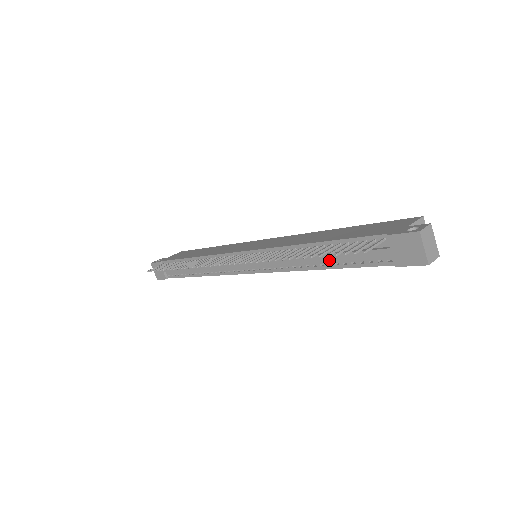
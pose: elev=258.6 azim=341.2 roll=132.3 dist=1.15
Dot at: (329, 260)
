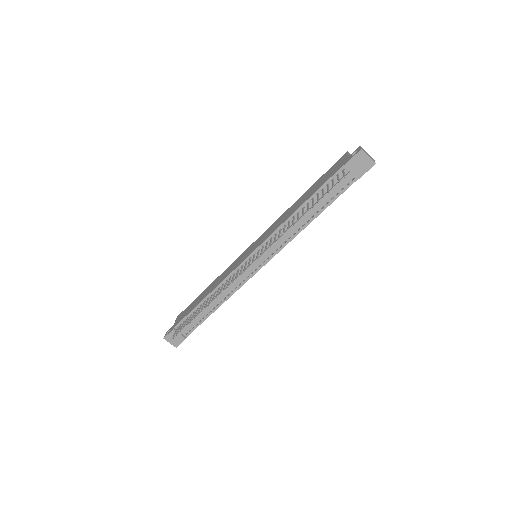
Dot at: (316, 209)
